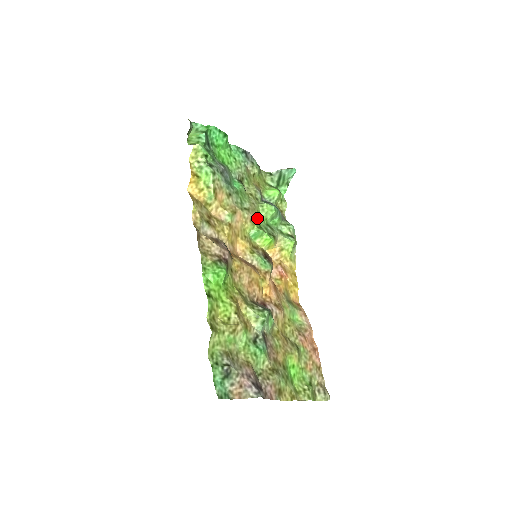
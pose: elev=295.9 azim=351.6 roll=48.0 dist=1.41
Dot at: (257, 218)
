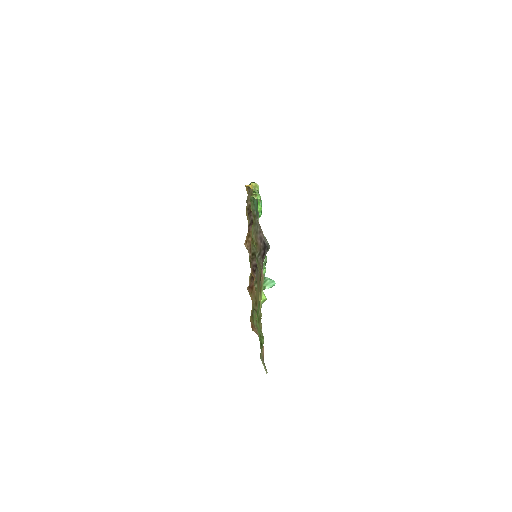
Dot at: occluded
